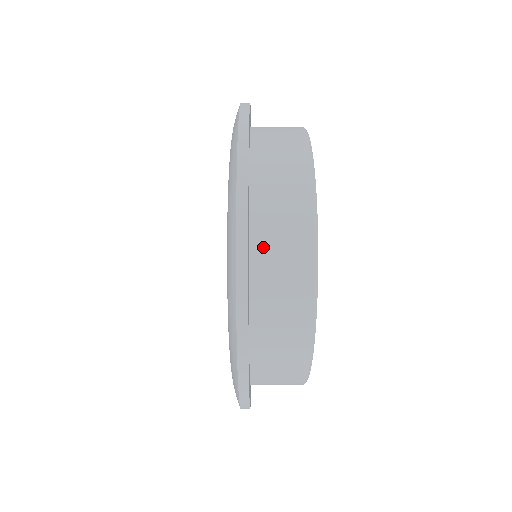
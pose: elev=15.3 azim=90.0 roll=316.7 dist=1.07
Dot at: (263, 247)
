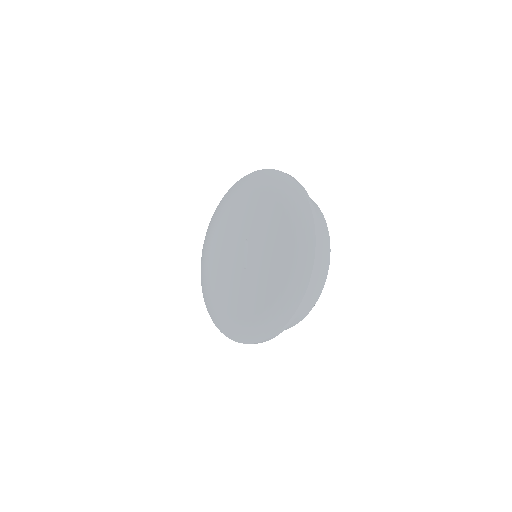
Dot at: occluded
